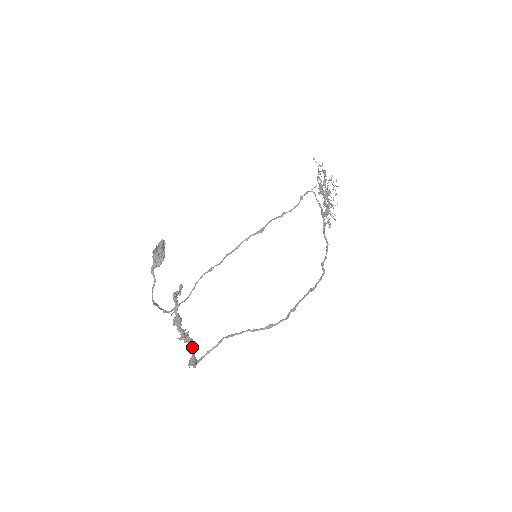
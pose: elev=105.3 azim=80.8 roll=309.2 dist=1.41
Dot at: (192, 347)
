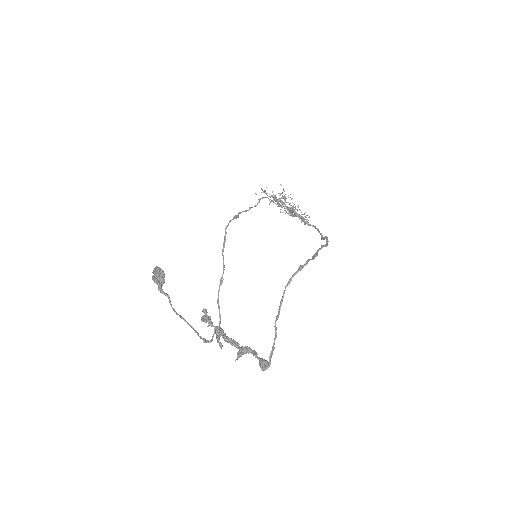
Dot at: (252, 351)
